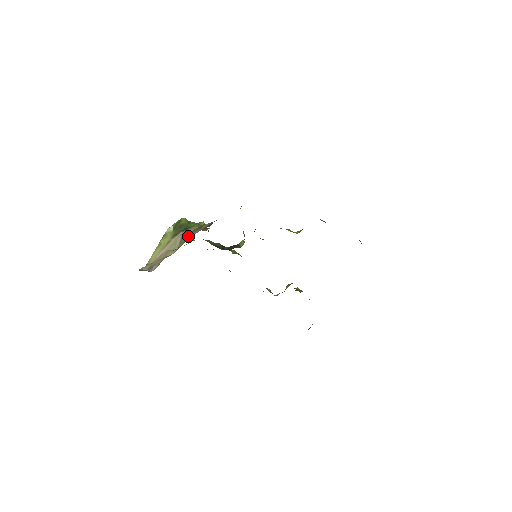
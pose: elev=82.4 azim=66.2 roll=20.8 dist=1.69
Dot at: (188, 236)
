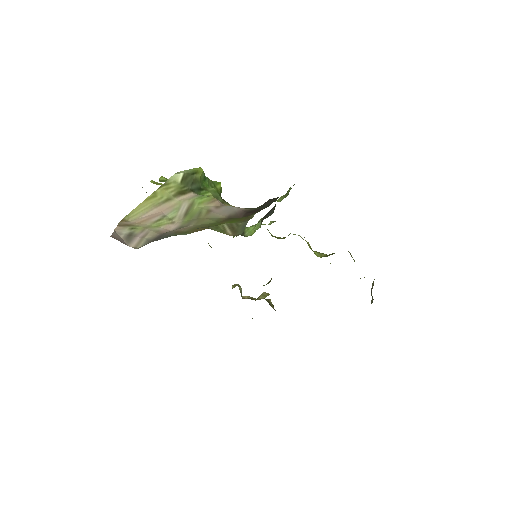
Dot at: (202, 212)
